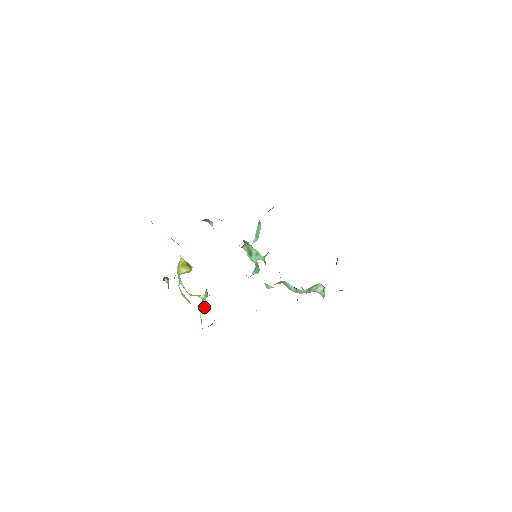
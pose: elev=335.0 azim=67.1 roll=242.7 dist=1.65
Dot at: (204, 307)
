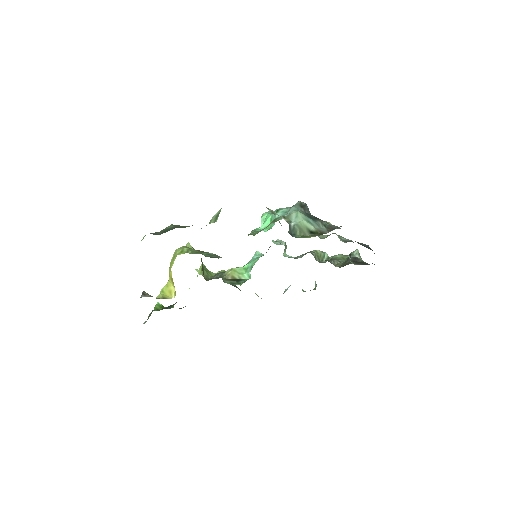
Dot at: occluded
